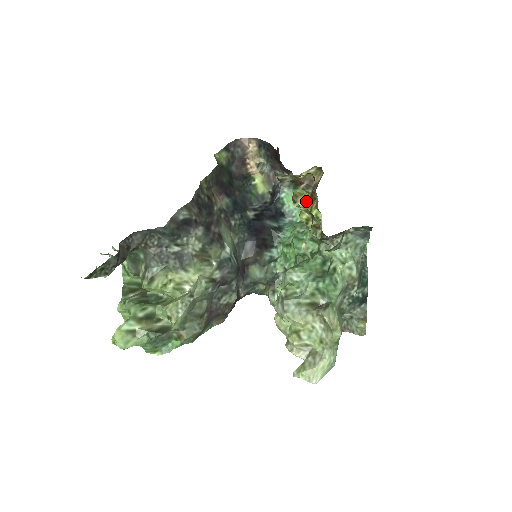
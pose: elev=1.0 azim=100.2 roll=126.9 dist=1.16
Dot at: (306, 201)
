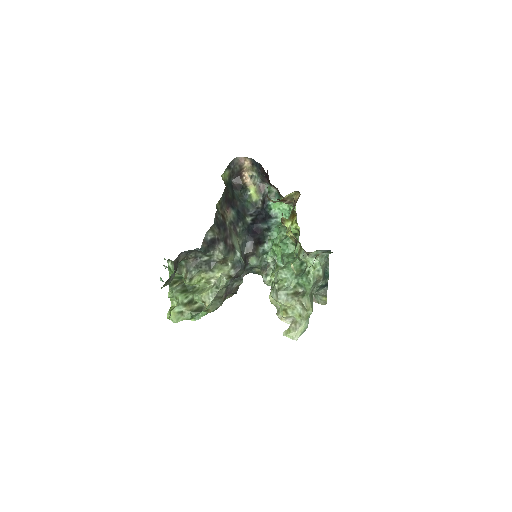
Dot at: (287, 207)
